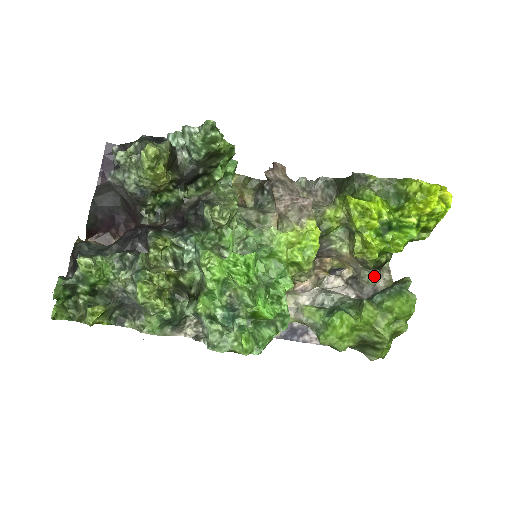
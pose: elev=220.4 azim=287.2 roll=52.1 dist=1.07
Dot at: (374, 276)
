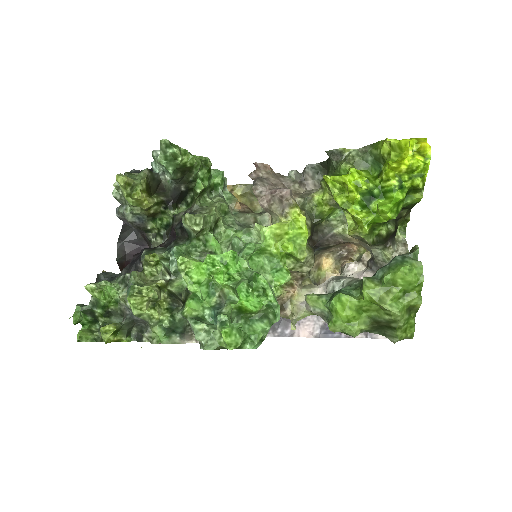
Dot at: (387, 253)
